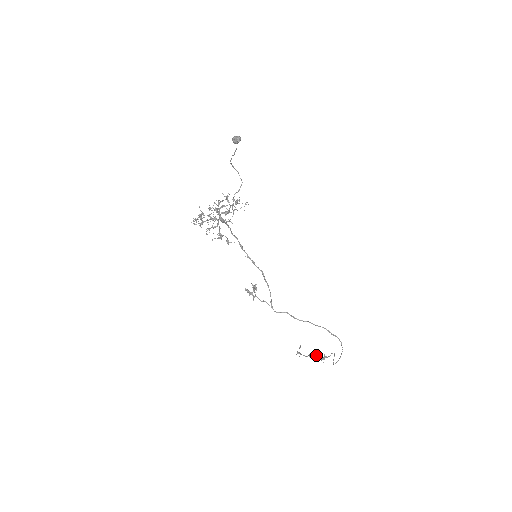
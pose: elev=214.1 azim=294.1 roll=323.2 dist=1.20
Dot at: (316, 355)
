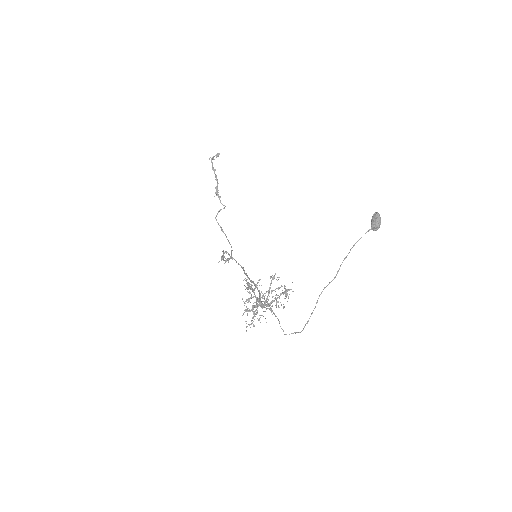
Dot at: occluded
